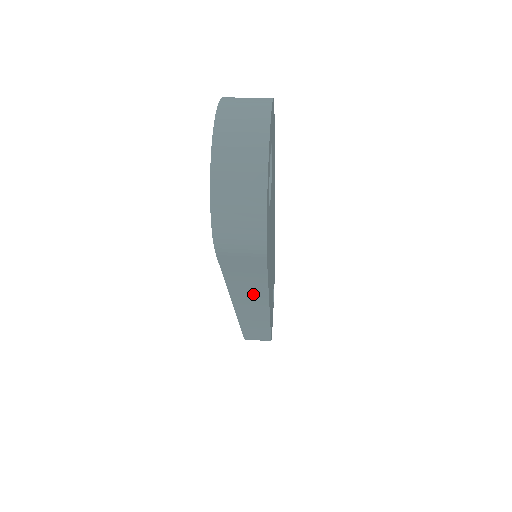
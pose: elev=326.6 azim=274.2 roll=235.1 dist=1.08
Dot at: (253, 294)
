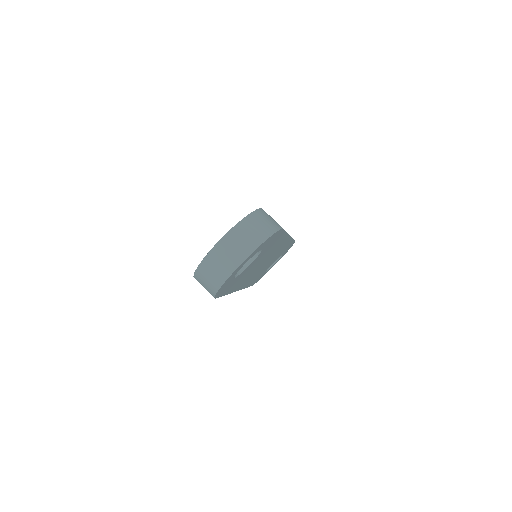
Dot at: occluded
